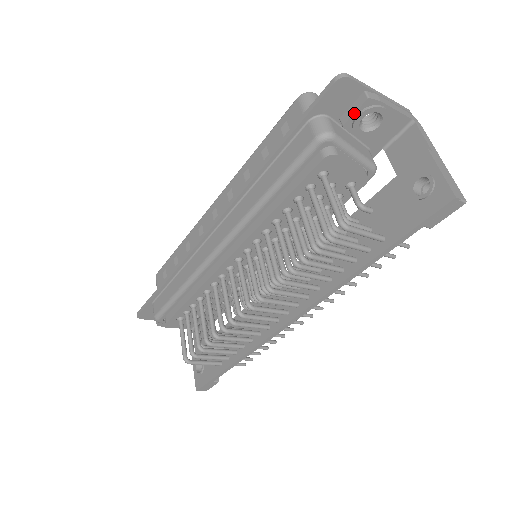
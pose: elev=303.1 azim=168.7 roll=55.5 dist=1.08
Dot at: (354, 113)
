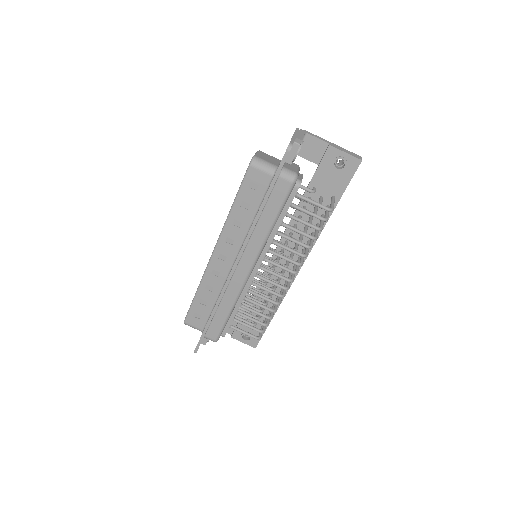
Dot at: (295, 156)
